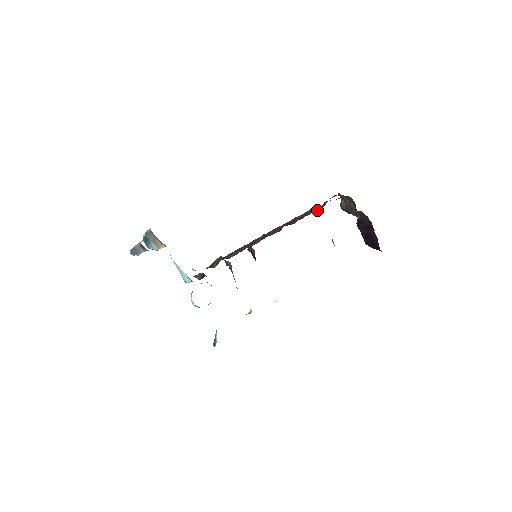
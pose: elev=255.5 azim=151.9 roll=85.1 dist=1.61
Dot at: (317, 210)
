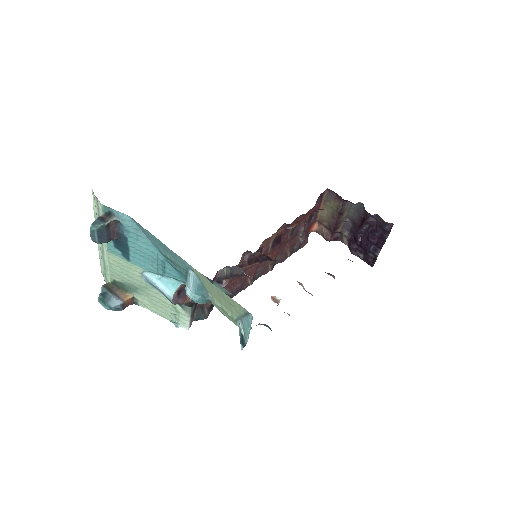
Dot at: (302, 238)
